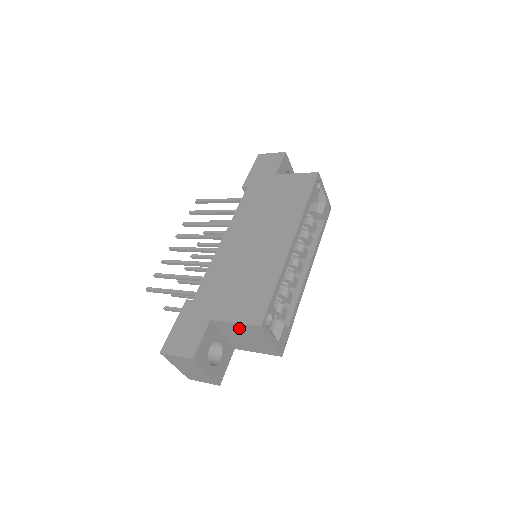
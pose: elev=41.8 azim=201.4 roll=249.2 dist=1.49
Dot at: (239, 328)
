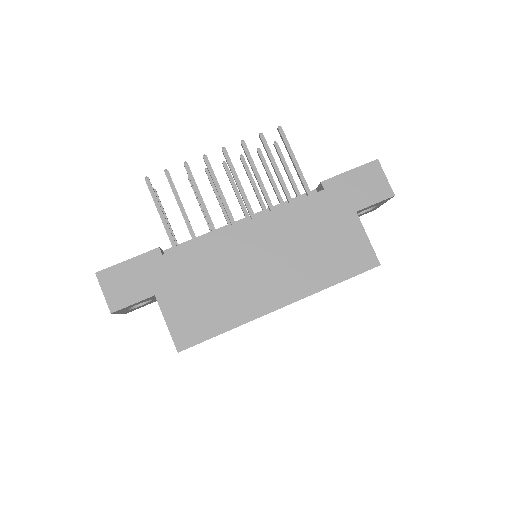
Dot at: occluded
